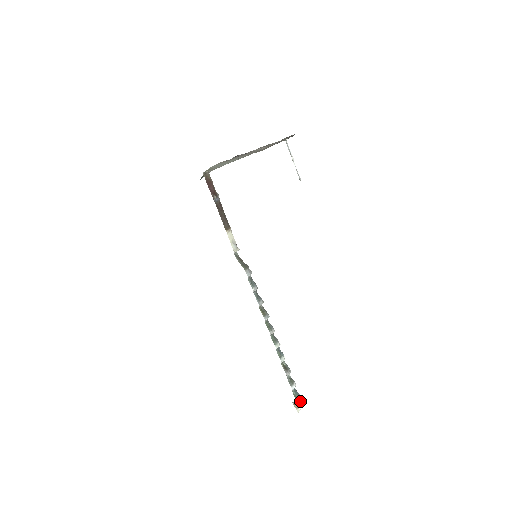
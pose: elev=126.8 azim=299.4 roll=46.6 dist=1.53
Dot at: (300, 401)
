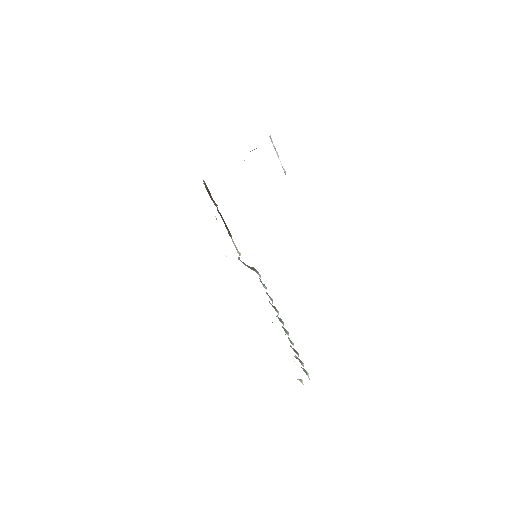
Dot at: occluded
